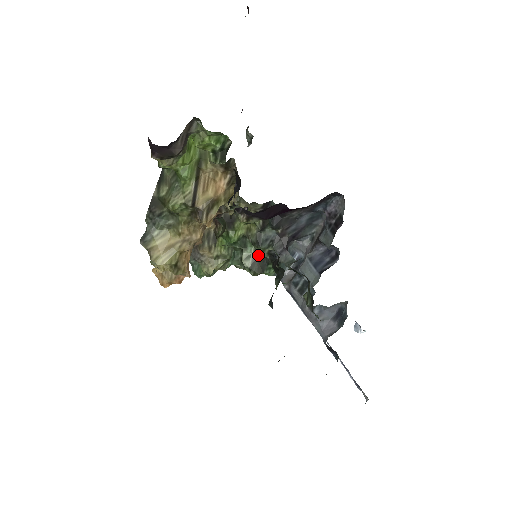
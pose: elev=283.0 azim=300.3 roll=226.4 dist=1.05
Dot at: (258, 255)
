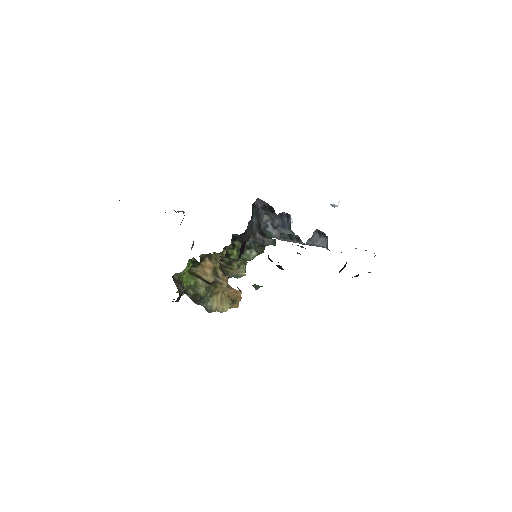
Dot at: occluded
